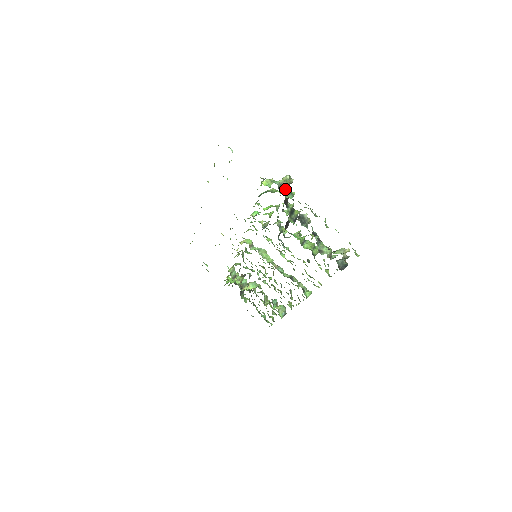
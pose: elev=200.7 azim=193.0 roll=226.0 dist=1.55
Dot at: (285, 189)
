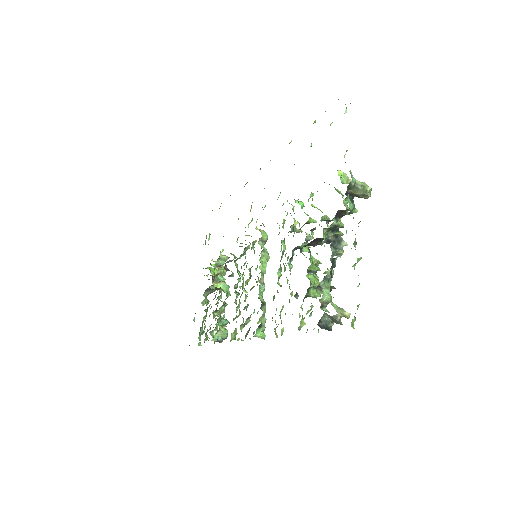
Dot at: (353, 197)
